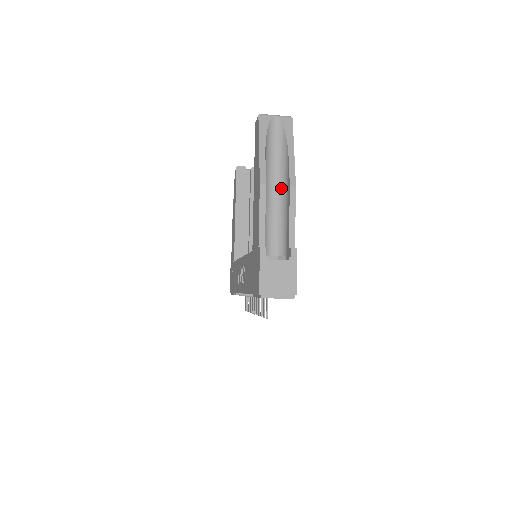
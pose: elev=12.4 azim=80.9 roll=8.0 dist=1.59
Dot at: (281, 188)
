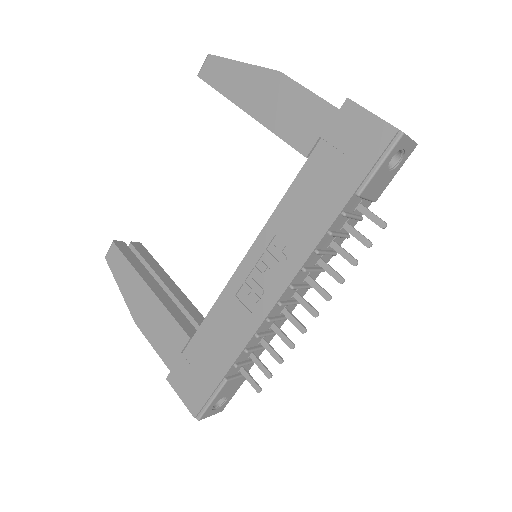
Dot at: occluded
